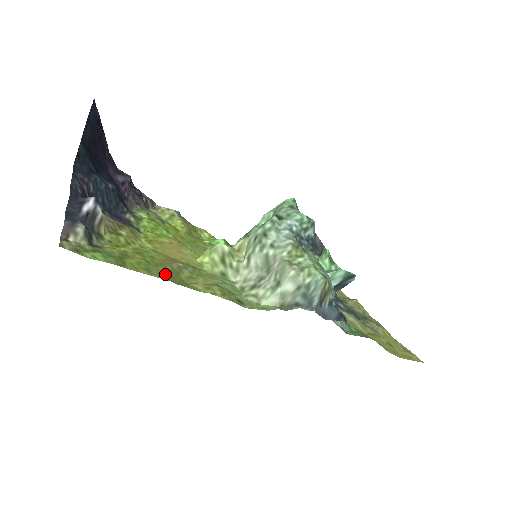
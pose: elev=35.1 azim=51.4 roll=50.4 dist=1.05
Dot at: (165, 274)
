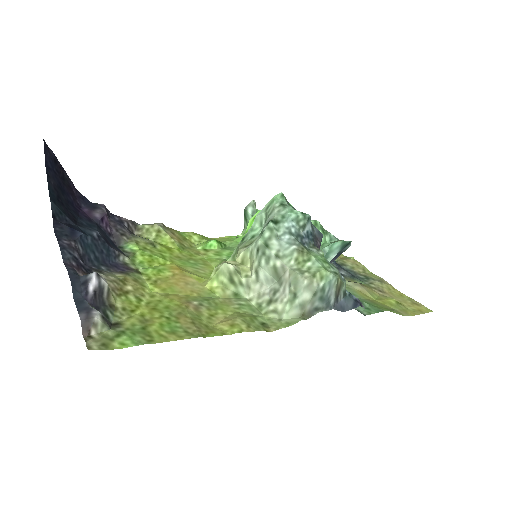
Dot at: (190, 329)
